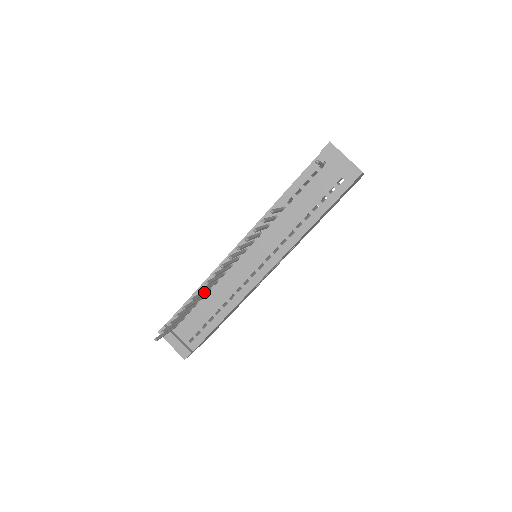
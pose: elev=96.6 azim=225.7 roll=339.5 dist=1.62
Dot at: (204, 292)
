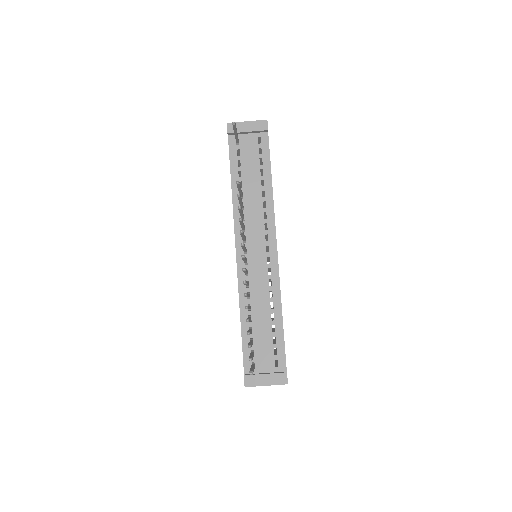
Dot at: occluded
